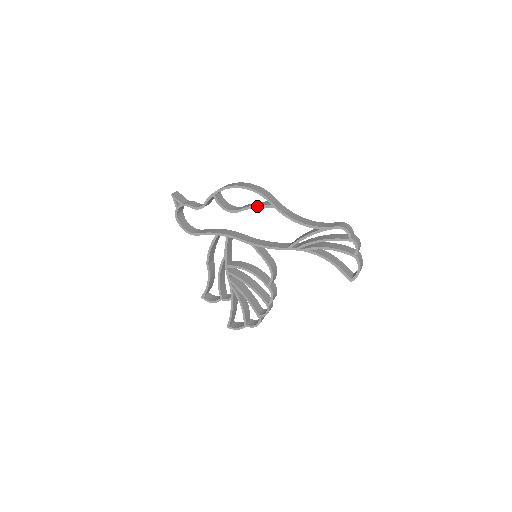
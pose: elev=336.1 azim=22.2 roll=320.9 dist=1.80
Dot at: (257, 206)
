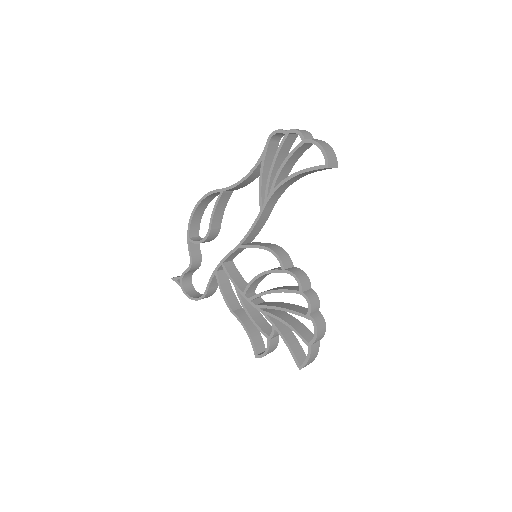
Dot at: (214, 207)
